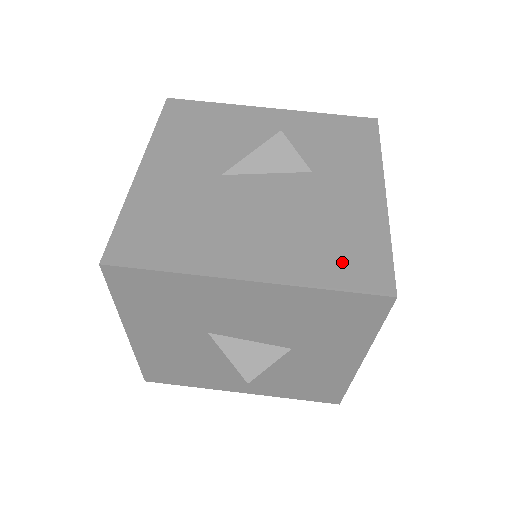
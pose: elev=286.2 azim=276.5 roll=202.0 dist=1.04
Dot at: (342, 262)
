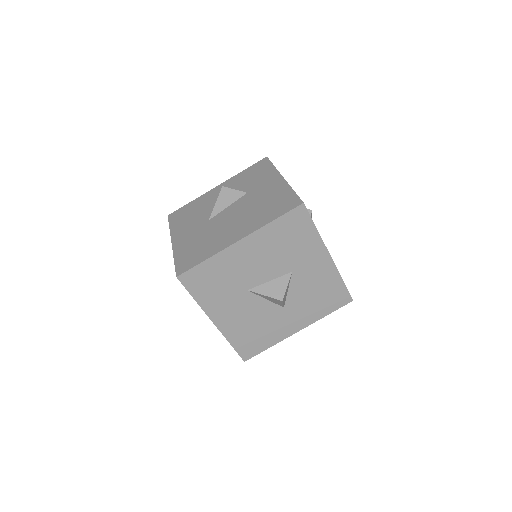
Dot at: (275, 209)
